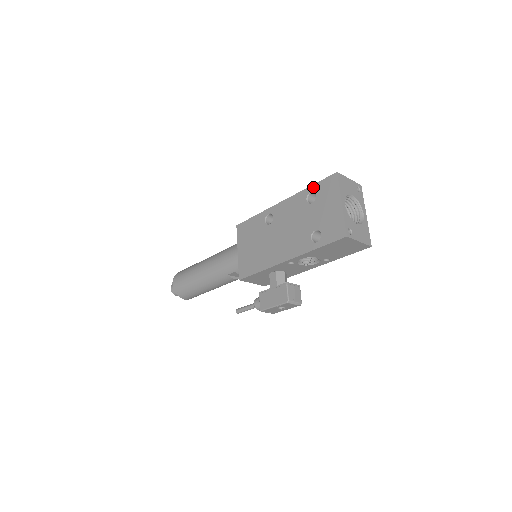
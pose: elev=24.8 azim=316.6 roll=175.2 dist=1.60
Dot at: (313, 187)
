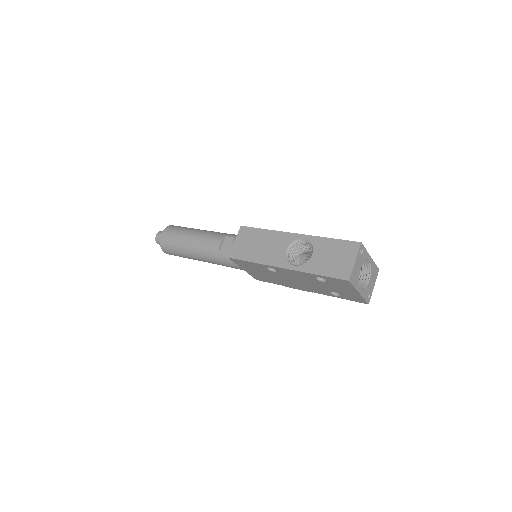
Dot at: (321, 277)
